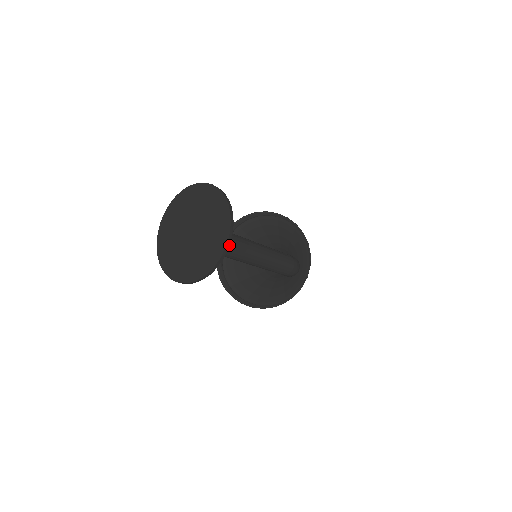
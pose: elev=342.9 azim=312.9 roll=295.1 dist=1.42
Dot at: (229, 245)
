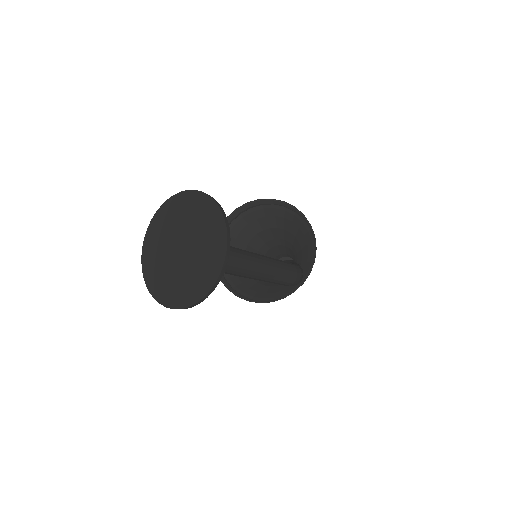
Dot at: (223, 274)
